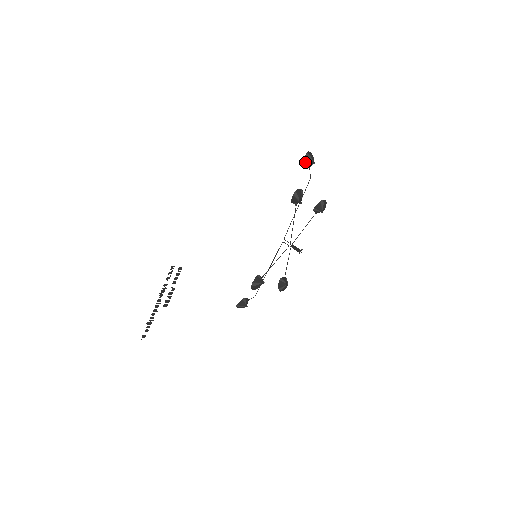
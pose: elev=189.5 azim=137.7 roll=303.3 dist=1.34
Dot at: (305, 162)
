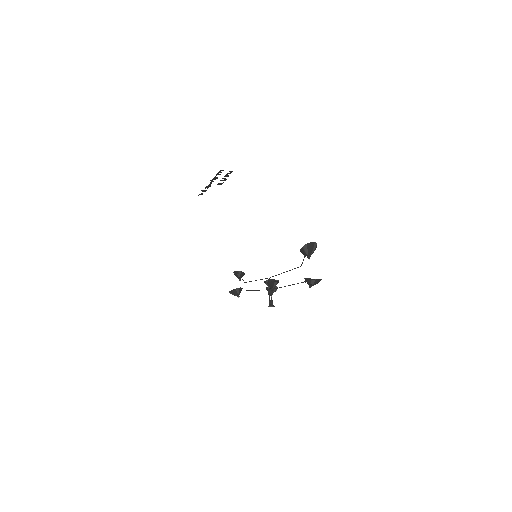
Dot at: (300, 251)
